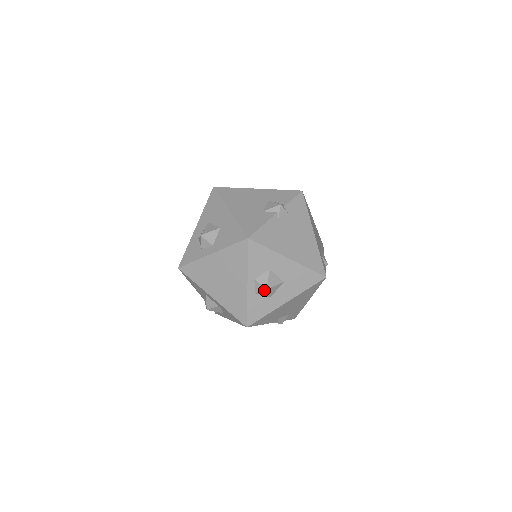
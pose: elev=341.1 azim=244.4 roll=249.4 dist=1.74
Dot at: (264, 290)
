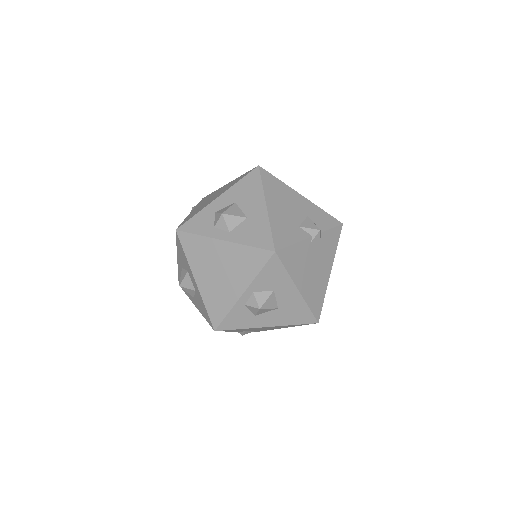
Dot at: (256, 308)
